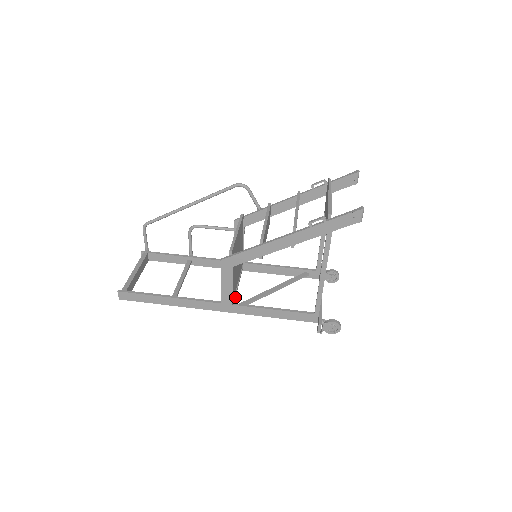
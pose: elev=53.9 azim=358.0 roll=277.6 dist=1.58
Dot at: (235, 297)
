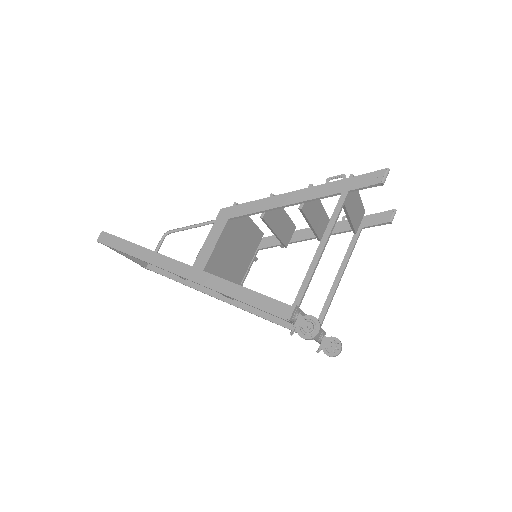
Dot at: occluded
